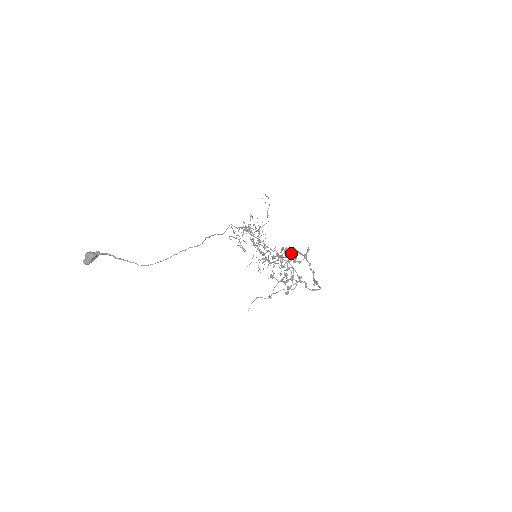
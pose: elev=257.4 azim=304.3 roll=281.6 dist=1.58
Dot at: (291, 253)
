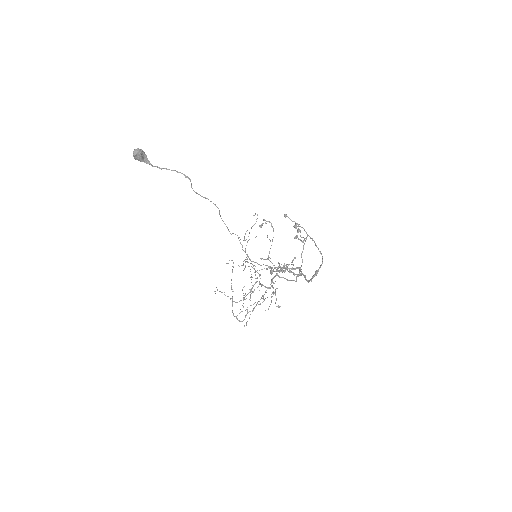
Dot at: occluded
